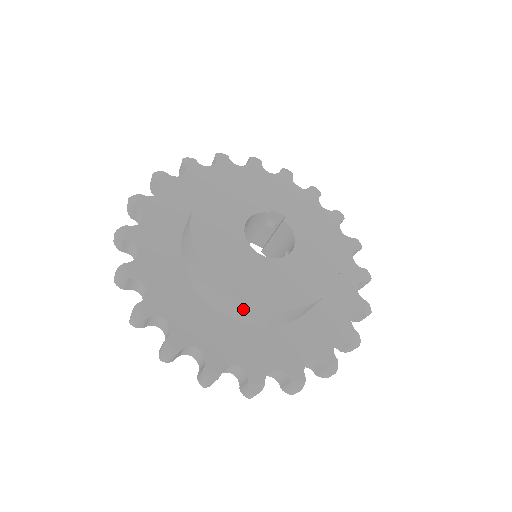
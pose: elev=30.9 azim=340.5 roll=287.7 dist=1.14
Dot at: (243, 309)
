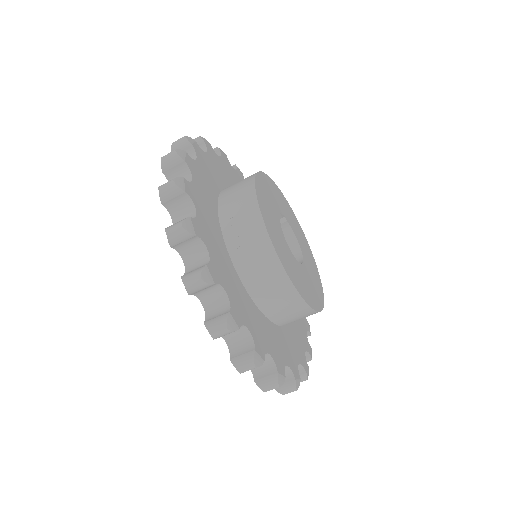
Dot at: occluded
